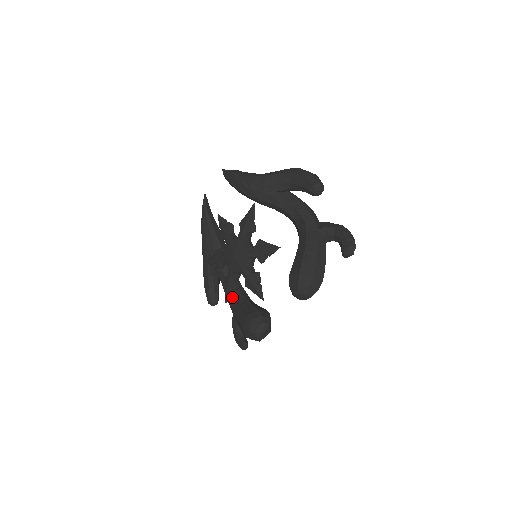
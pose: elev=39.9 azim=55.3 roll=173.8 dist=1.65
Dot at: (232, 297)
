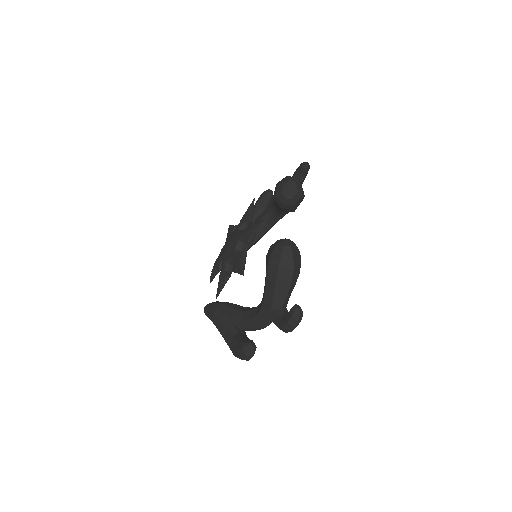
Dot at: (259, 306)
